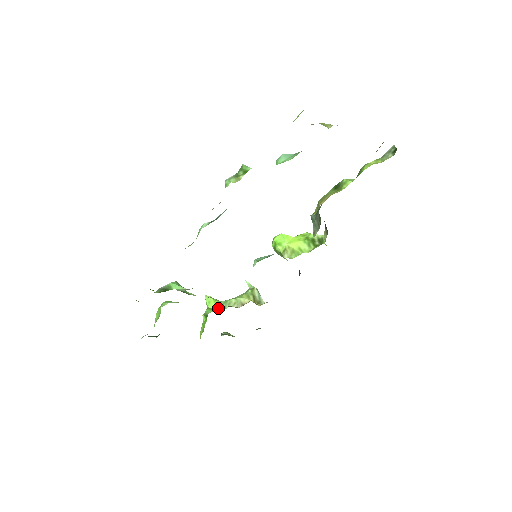
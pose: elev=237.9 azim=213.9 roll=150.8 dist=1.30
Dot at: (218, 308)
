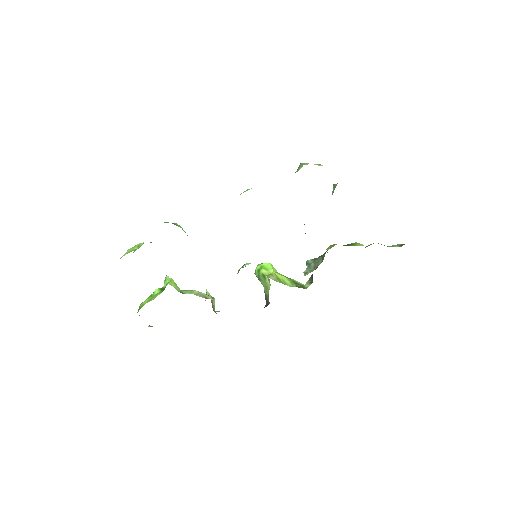
Dot at: (177, 290)
